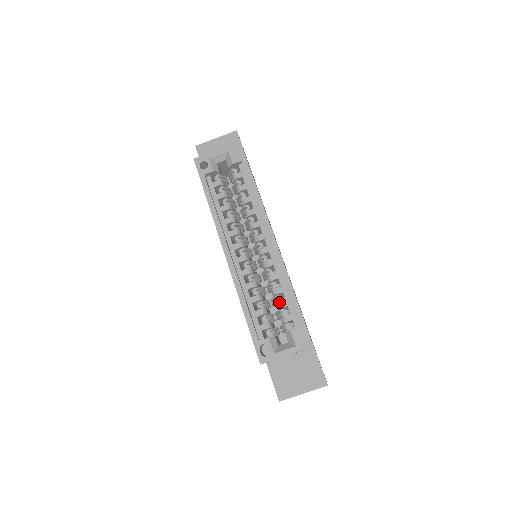
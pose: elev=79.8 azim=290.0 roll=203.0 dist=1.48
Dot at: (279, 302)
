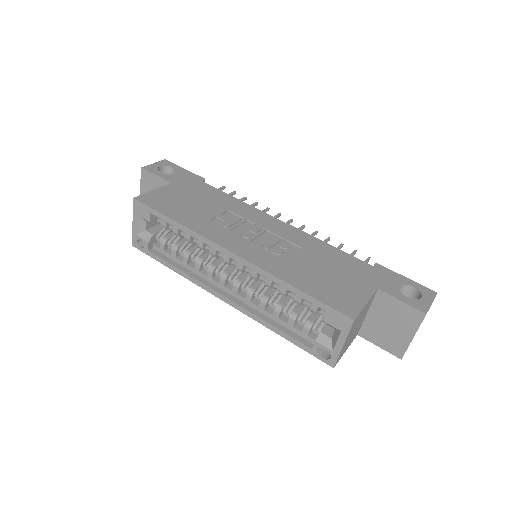
Dot at: occluded
